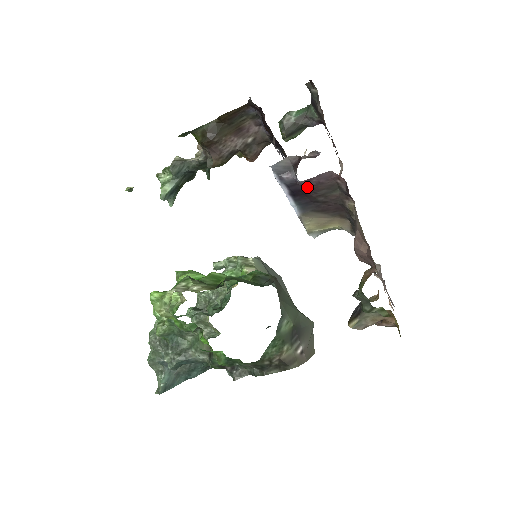
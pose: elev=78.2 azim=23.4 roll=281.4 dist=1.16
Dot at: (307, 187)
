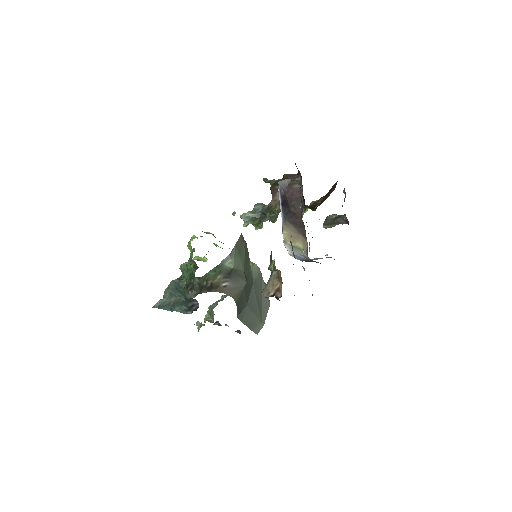
Dot at: (287, 195)
